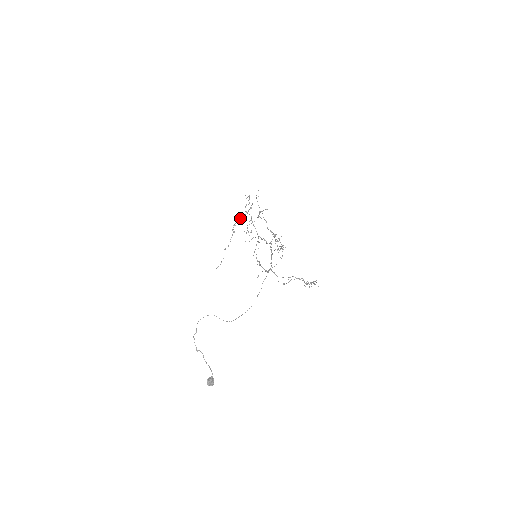
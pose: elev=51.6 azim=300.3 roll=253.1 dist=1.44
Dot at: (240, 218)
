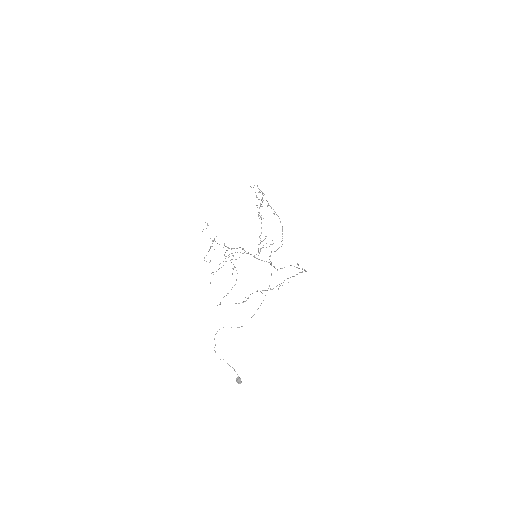
Dot at: (260, 206)
